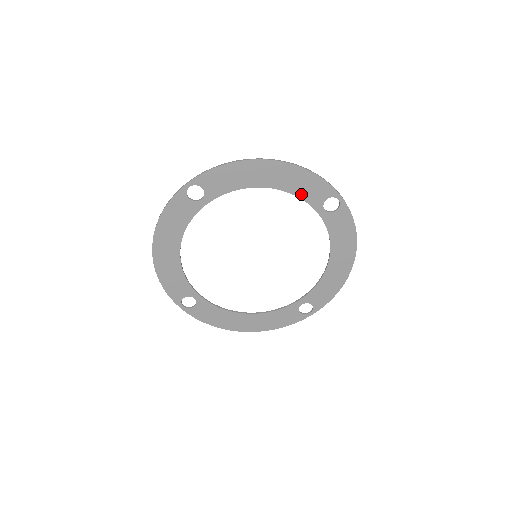
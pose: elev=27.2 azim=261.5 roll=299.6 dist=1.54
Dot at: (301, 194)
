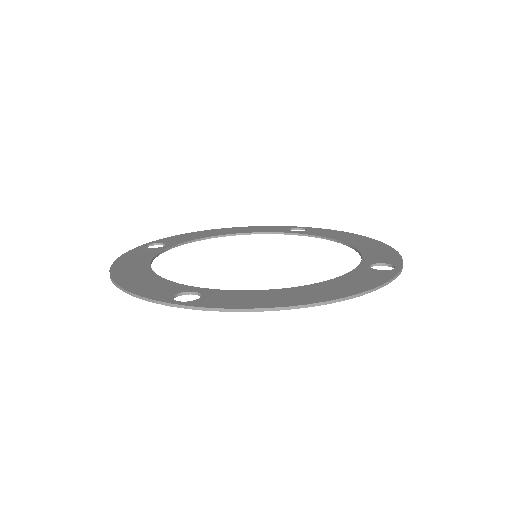
Dot at: (347, 279)
